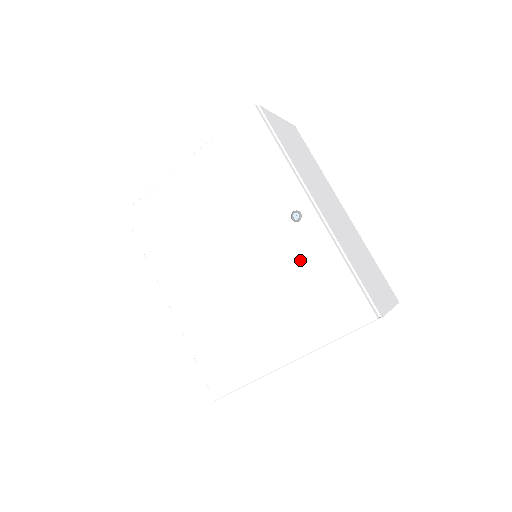
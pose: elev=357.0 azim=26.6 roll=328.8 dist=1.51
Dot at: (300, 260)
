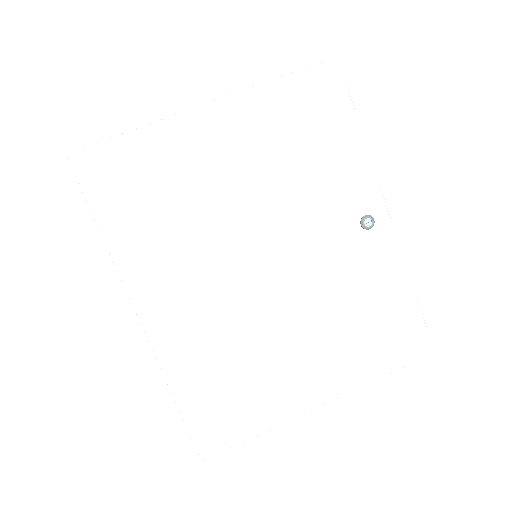
Dot at: (362, 278)
